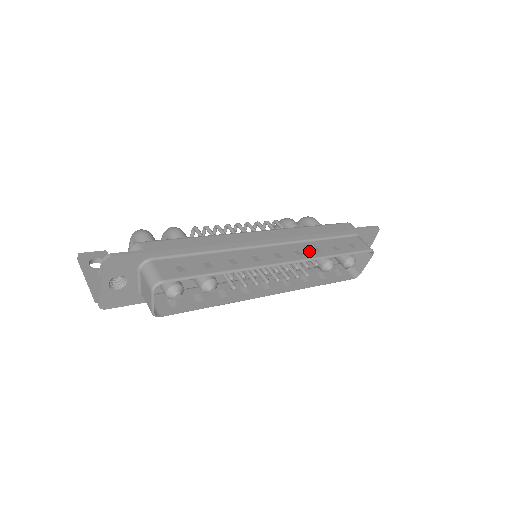
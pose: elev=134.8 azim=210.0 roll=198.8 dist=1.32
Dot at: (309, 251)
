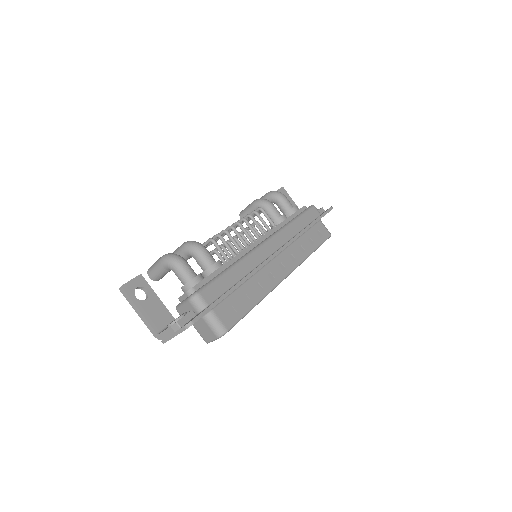
Dot at: (298, 254)
